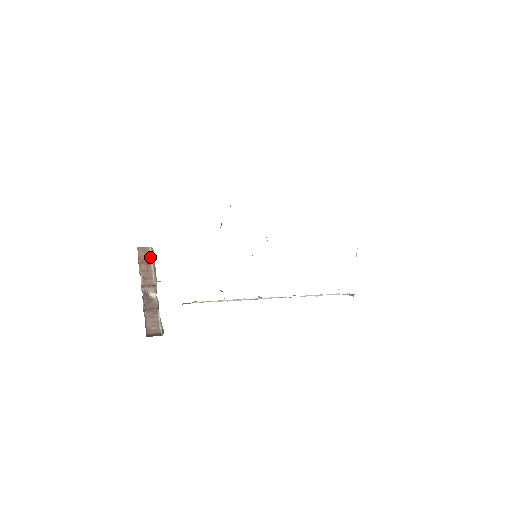
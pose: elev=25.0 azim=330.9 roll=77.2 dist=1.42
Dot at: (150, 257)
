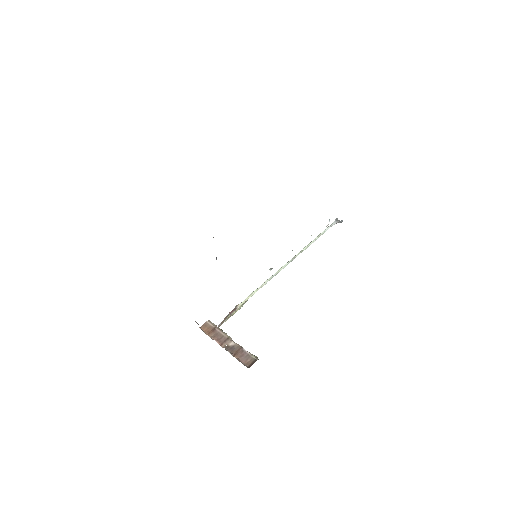
Dot at: (211, 326)
